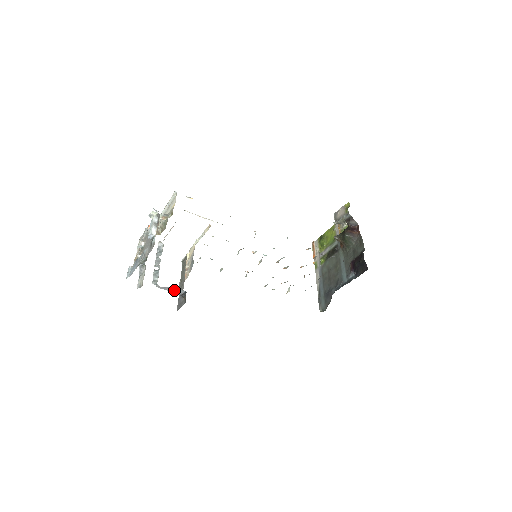
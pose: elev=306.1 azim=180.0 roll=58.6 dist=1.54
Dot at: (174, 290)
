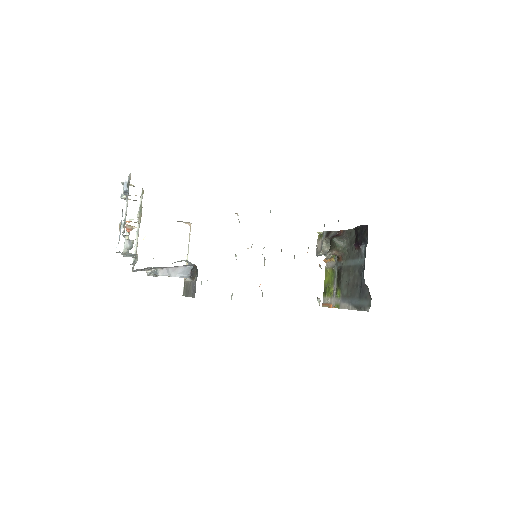
Dot at: (179, 271)
